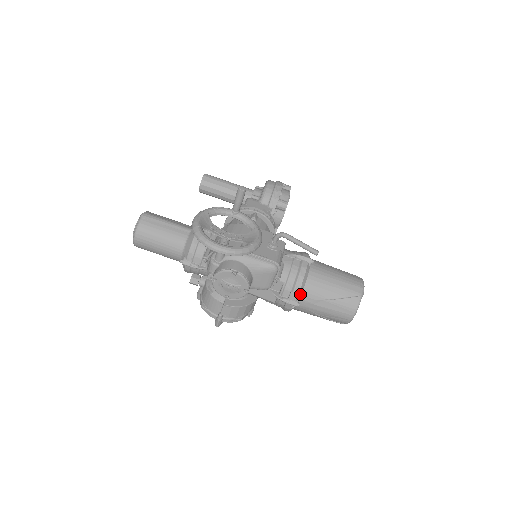
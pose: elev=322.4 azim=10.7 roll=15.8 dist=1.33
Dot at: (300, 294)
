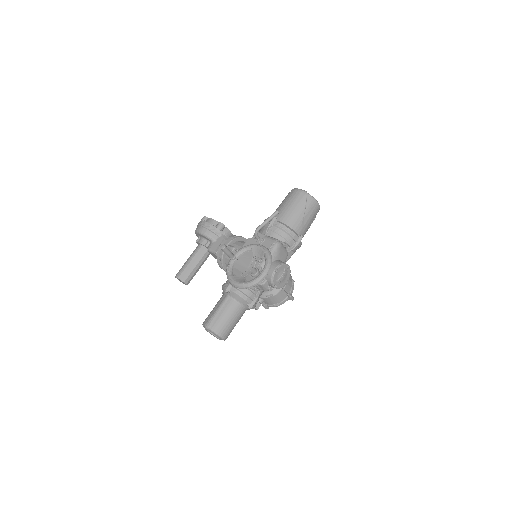
Dot at: (295, 233)
